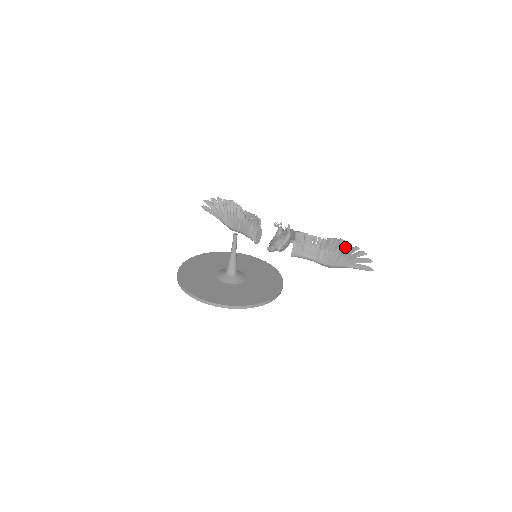
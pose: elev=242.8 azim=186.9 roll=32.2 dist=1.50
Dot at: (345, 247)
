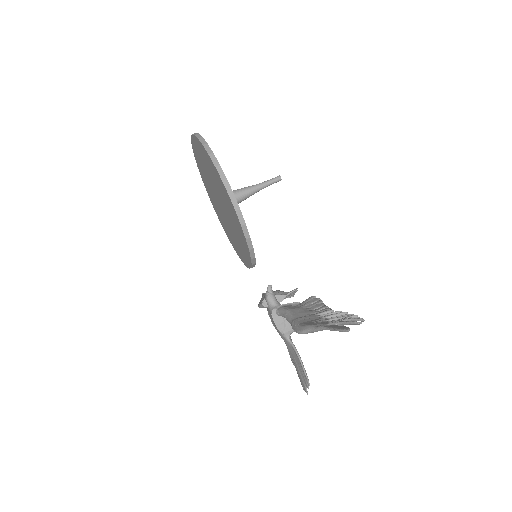
Dot at: (346, 317)
